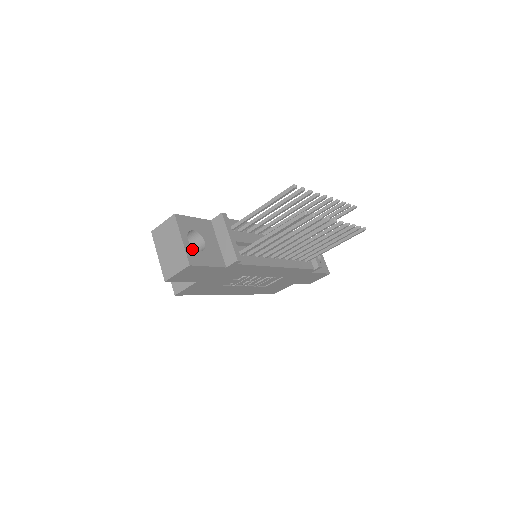
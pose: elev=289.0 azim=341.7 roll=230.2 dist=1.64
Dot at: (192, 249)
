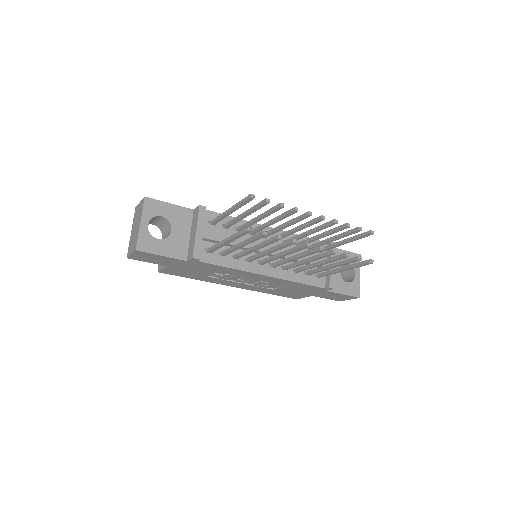
Dot at: (149, 235)
